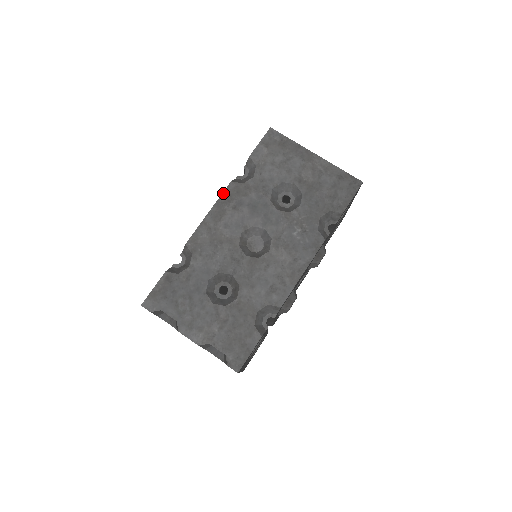
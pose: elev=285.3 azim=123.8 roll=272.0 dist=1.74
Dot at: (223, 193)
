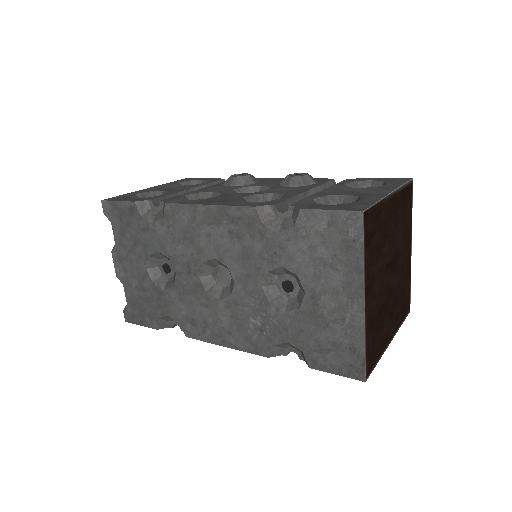
Dot at: (236, 207)
